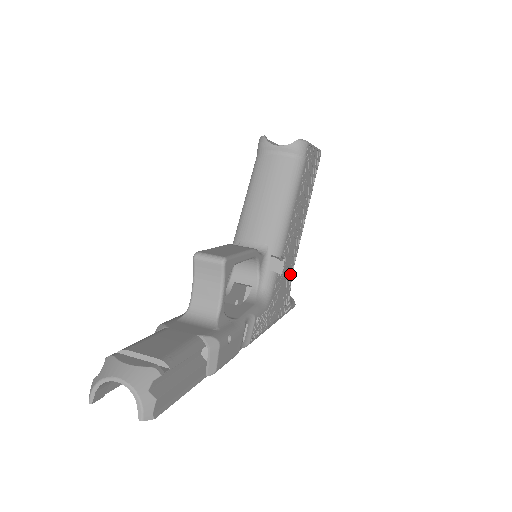
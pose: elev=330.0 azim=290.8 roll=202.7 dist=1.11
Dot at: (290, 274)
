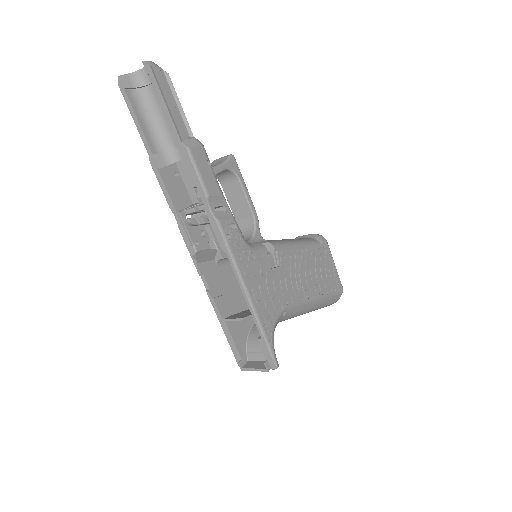
Dot at: (281, 300)
